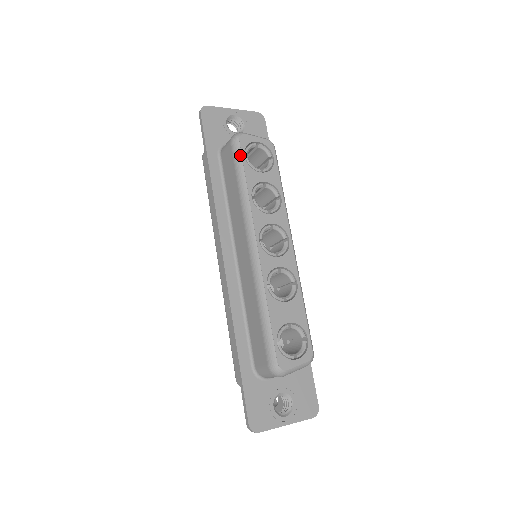
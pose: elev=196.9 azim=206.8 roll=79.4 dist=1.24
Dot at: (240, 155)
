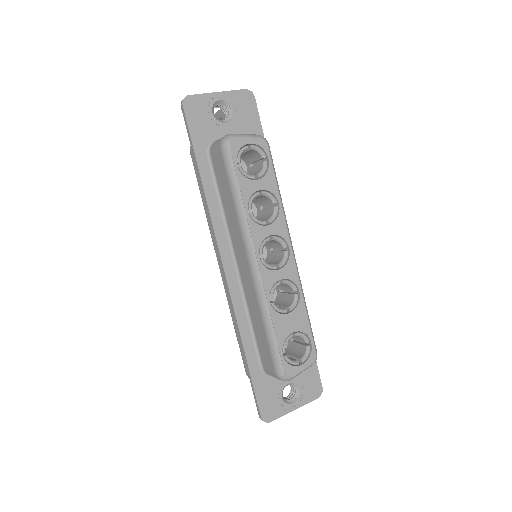
Dot at: (232, 164)
